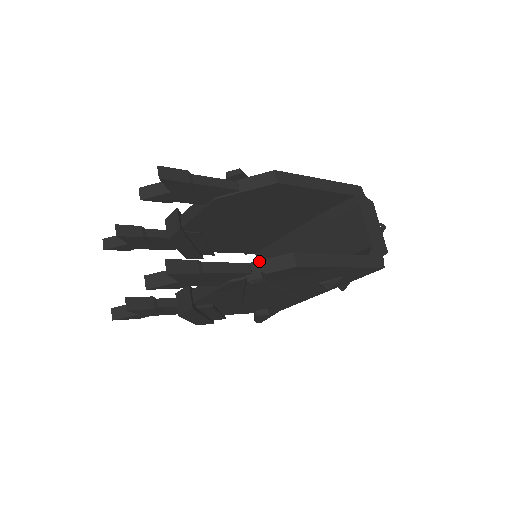
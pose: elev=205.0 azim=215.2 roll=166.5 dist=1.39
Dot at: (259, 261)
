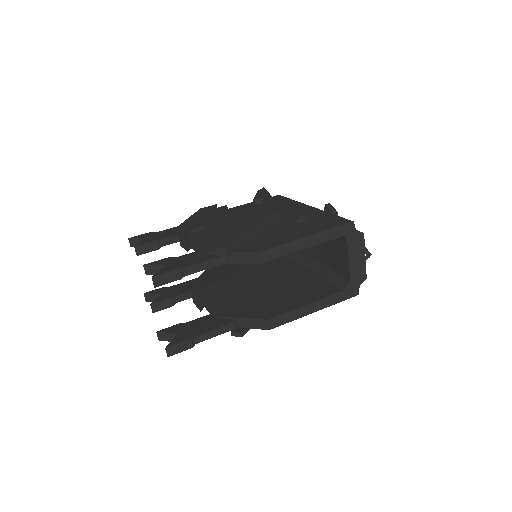
Dot at: (242, 318)
